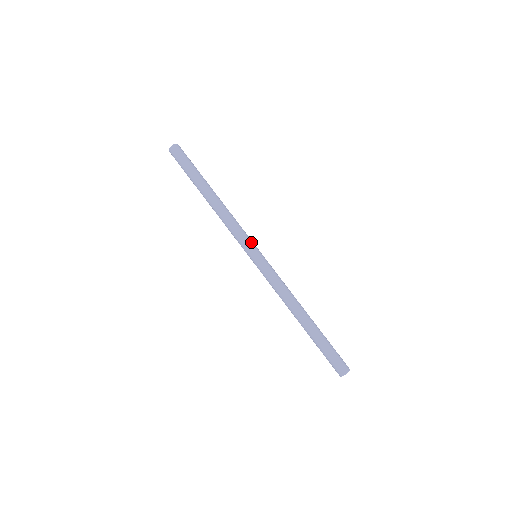
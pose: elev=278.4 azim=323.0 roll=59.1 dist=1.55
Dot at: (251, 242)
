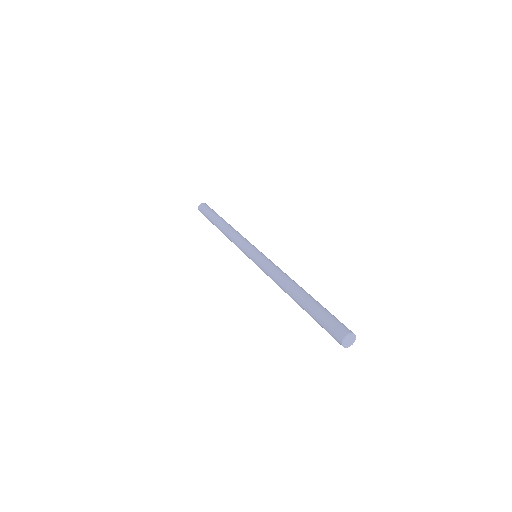
Dot at: occluded
